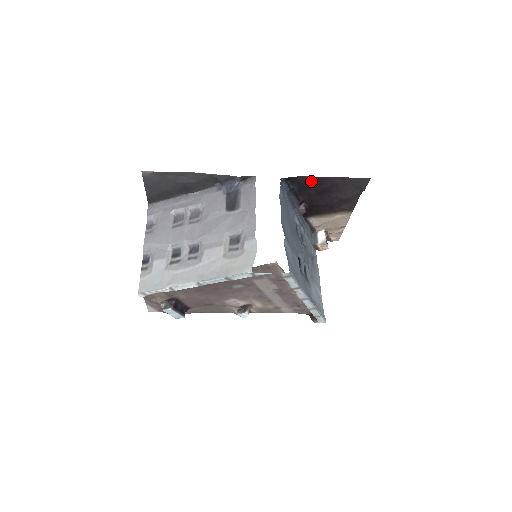
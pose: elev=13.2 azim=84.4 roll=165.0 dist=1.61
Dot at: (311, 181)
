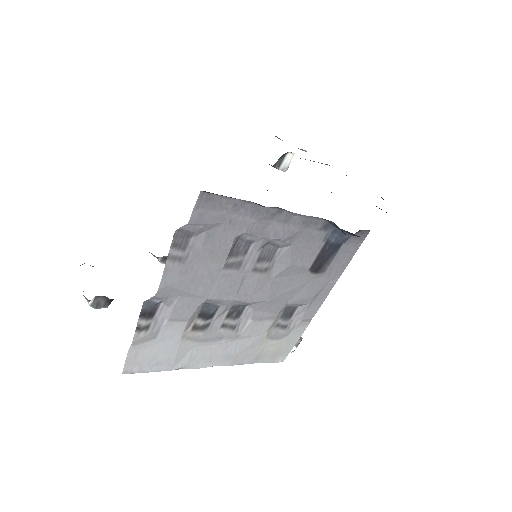
Dot at: occluded
